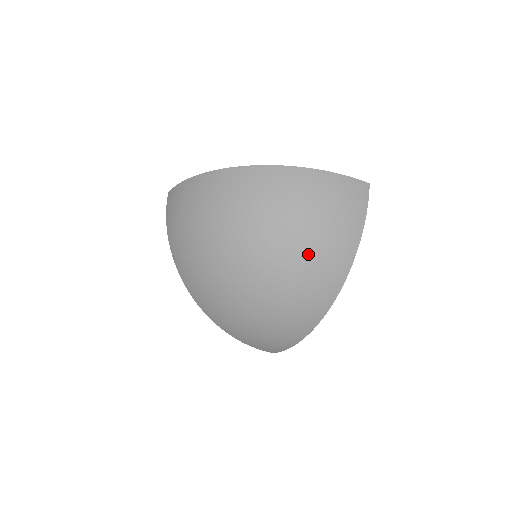
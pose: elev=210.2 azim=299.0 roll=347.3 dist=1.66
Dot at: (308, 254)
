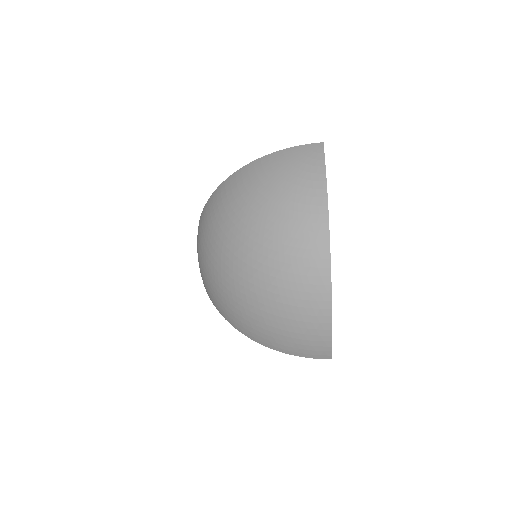
Dot at: (279, 223)
